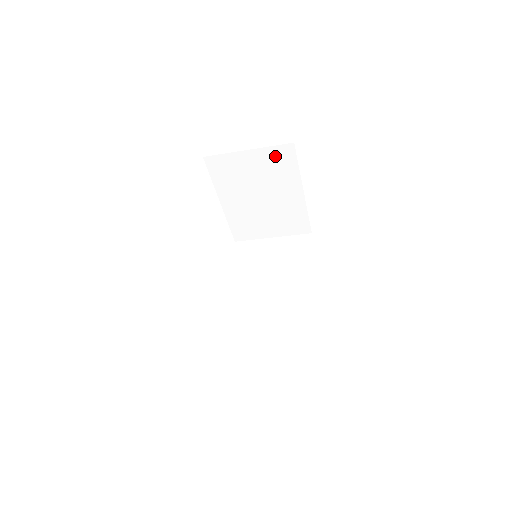
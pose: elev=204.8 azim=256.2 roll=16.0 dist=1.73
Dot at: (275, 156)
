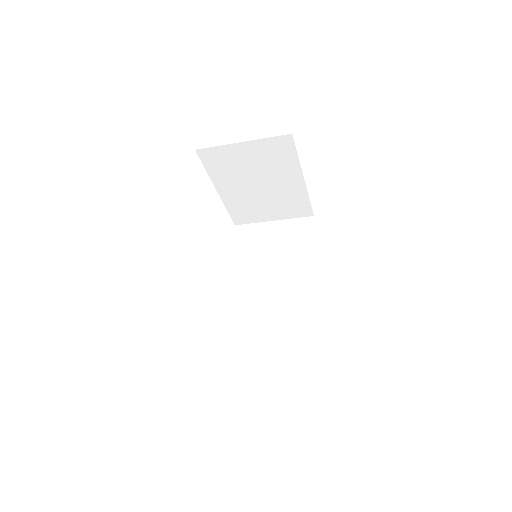
Dot at: (272, 147)
